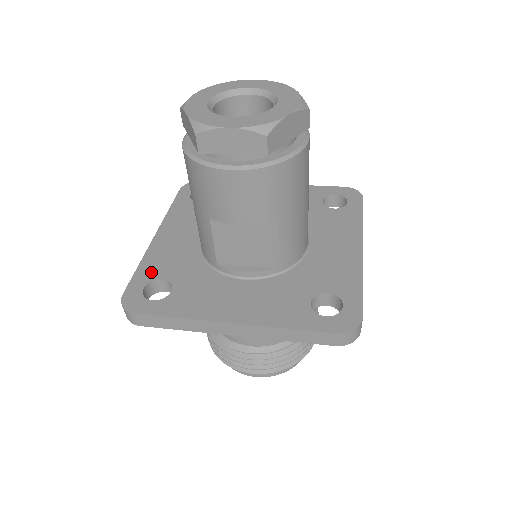
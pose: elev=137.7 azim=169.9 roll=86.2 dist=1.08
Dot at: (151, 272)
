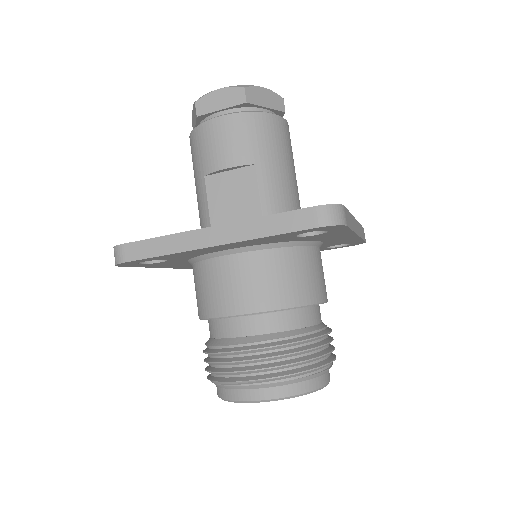
Dot at: occluded
